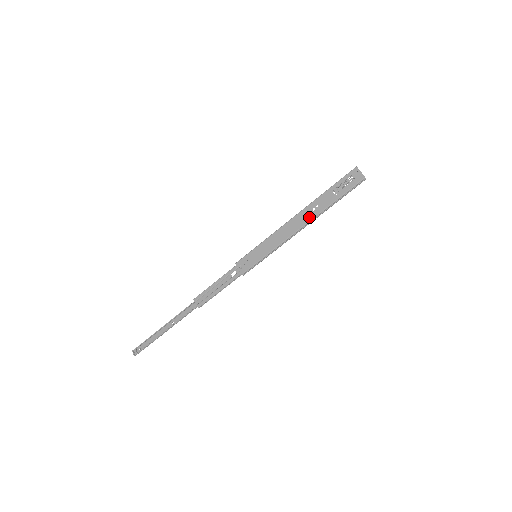
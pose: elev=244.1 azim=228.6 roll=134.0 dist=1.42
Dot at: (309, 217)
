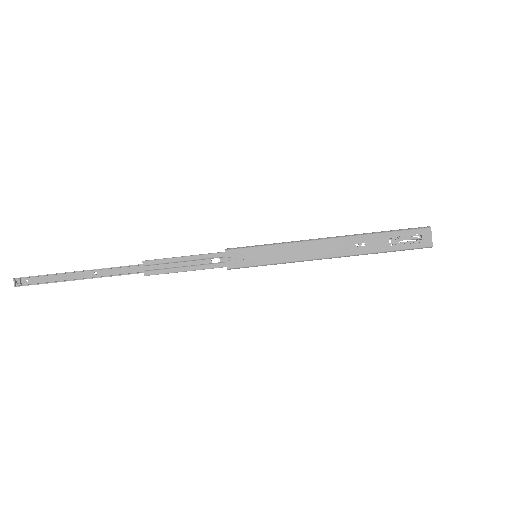
Dot at: (347, 251)
